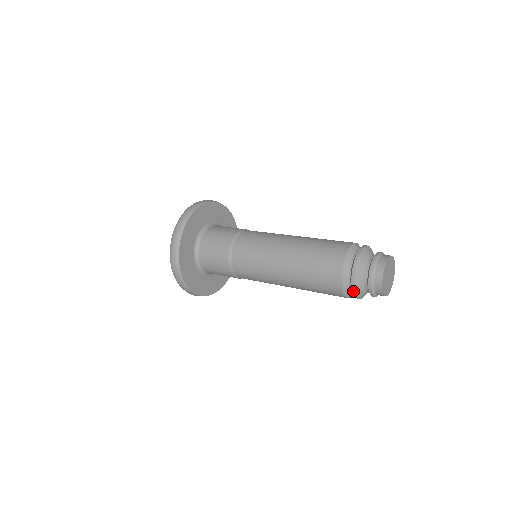
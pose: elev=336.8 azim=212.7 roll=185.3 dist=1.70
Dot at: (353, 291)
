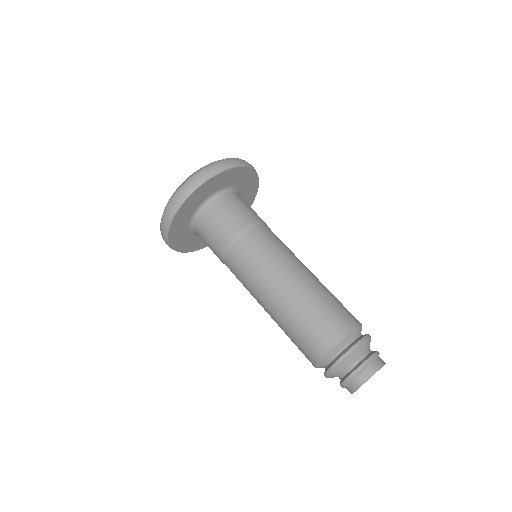
Dot at: occluded
